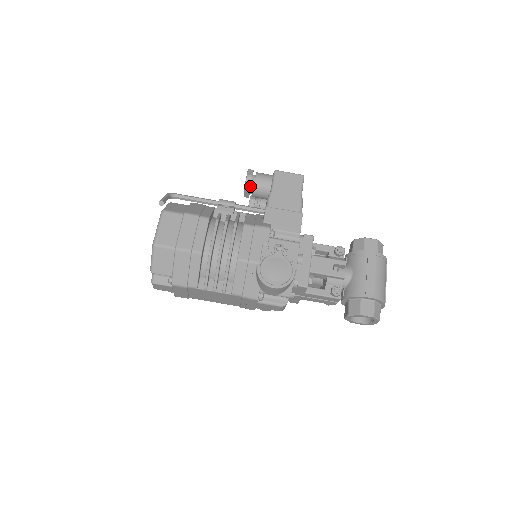
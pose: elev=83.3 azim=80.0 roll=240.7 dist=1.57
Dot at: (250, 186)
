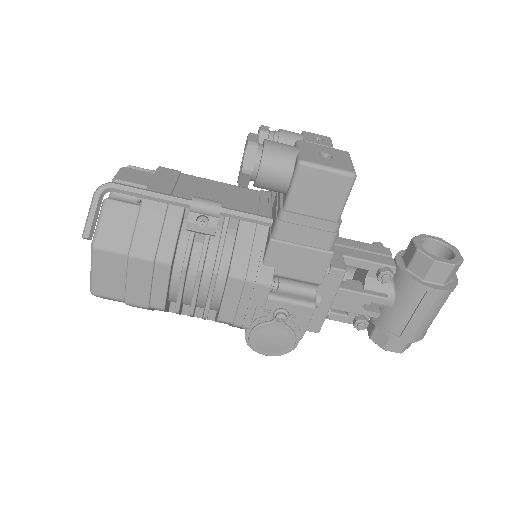
Dot at: (247, 184)
